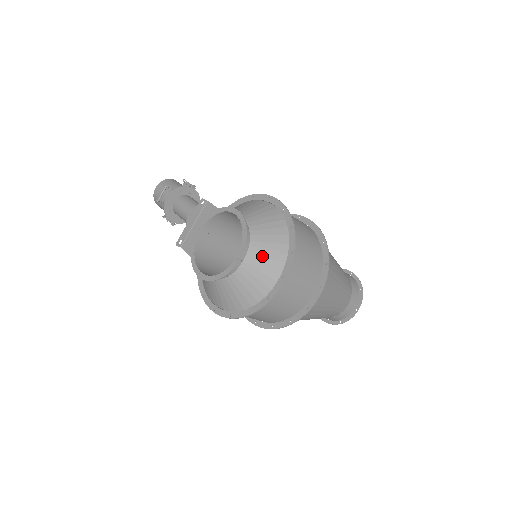
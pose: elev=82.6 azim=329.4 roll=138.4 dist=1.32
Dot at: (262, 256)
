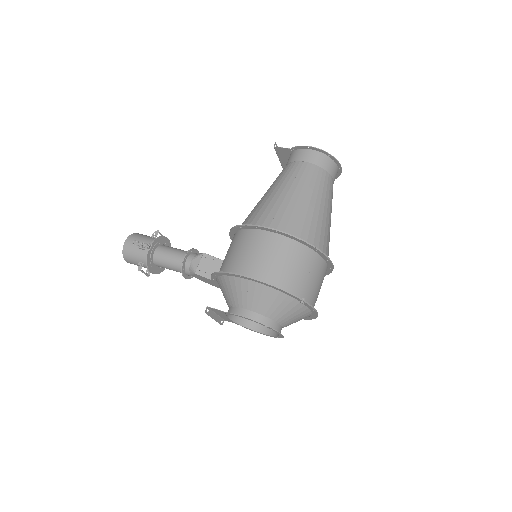
Dot at: (288, 316)
